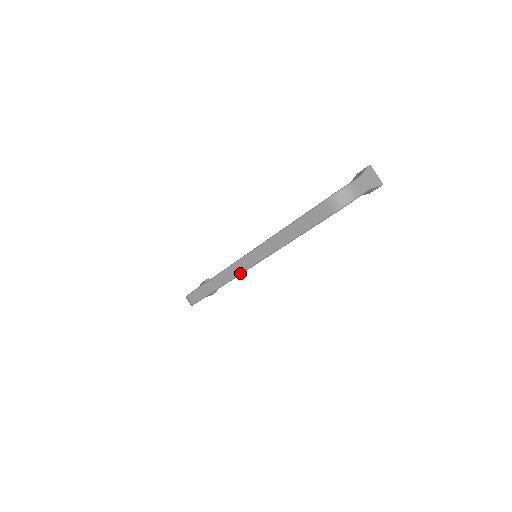
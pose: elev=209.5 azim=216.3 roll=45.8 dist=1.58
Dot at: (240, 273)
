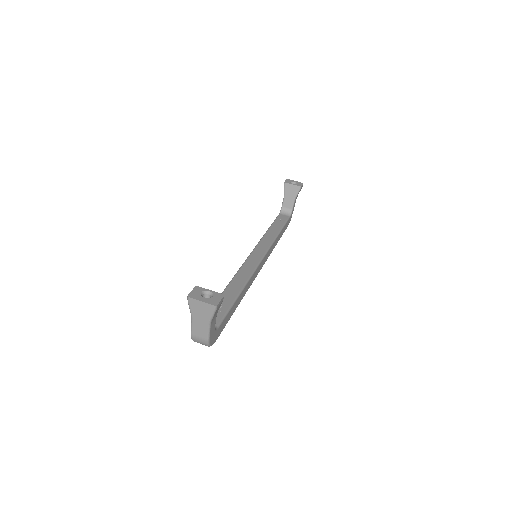
Dot at: (264, 263)
